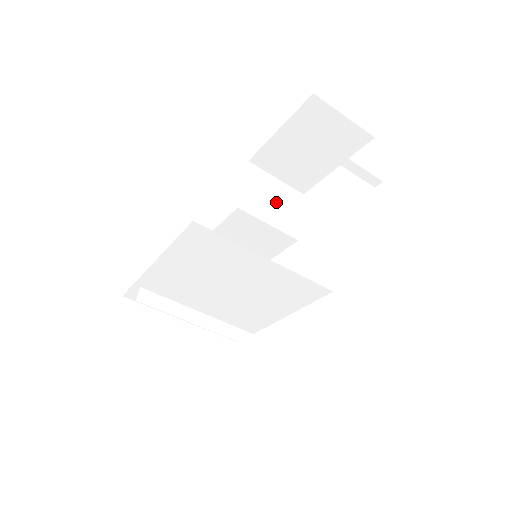
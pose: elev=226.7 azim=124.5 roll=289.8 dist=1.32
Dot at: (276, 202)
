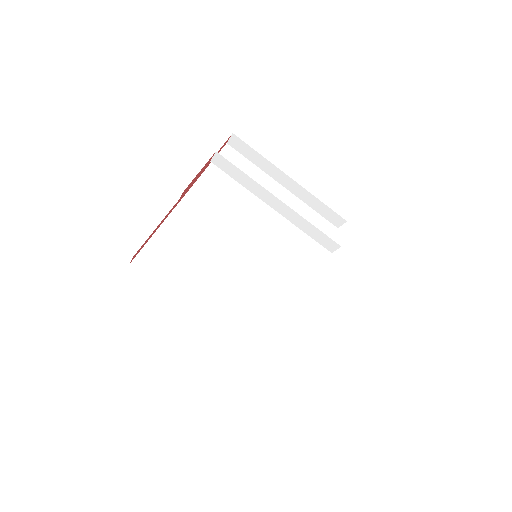
Dot at: occluded
